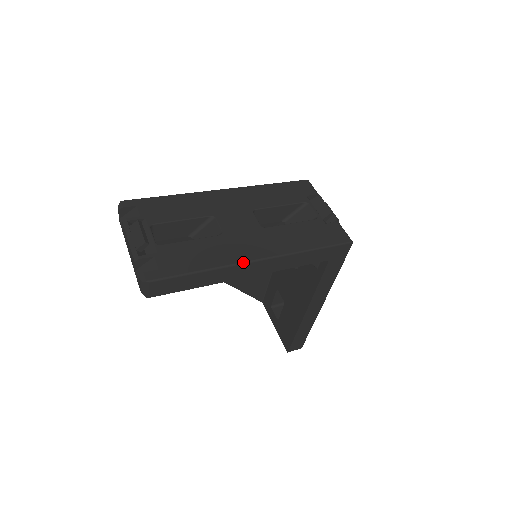
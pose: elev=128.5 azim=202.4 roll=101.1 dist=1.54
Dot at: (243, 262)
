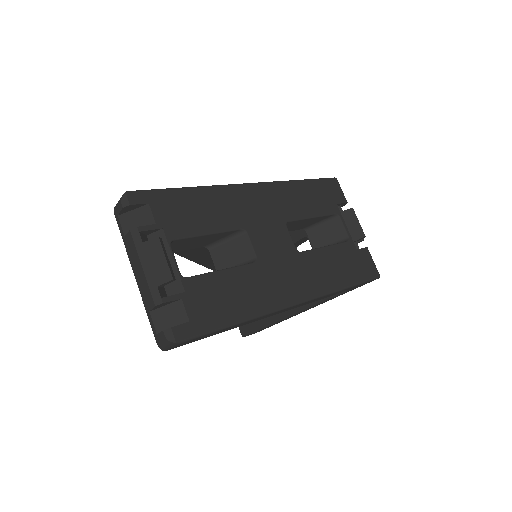
Dot at: (282, 308)
